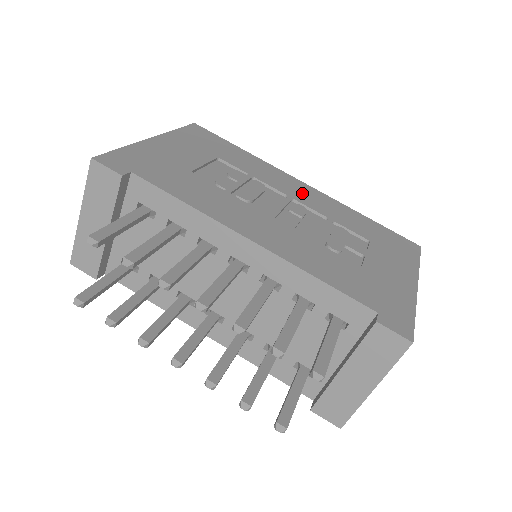
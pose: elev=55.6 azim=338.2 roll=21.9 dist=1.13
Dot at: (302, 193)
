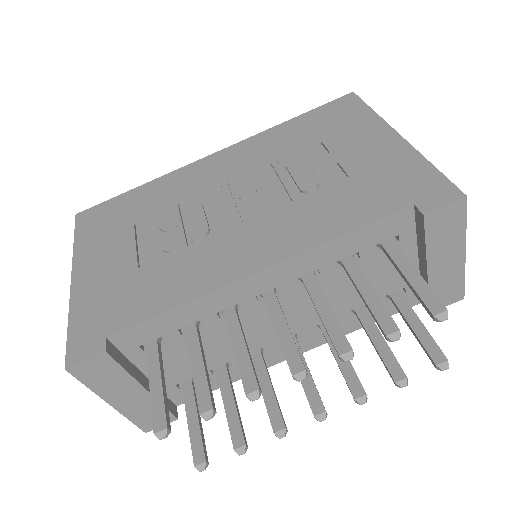
Dot at: (225, 167)
